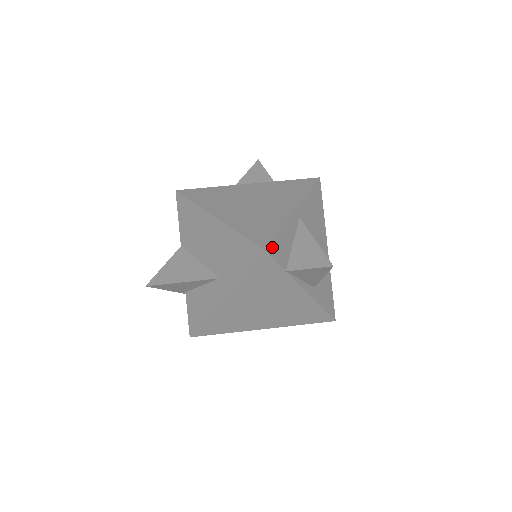
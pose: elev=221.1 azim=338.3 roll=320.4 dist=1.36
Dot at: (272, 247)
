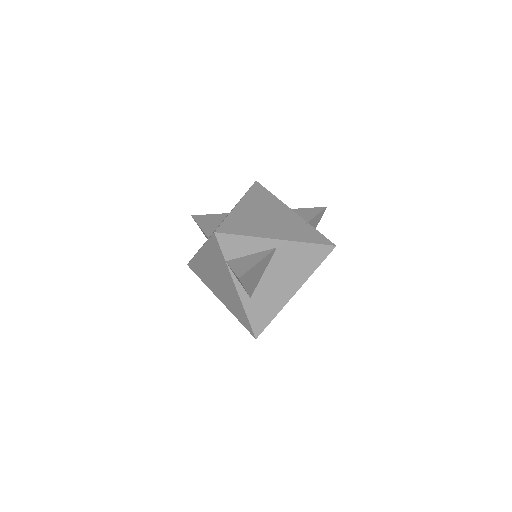
Dot at: (225, 237)
